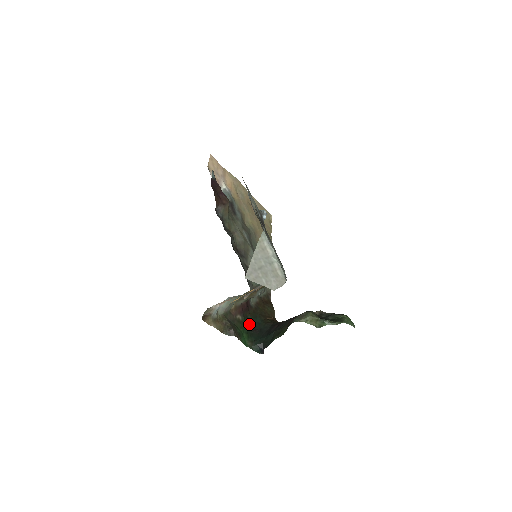
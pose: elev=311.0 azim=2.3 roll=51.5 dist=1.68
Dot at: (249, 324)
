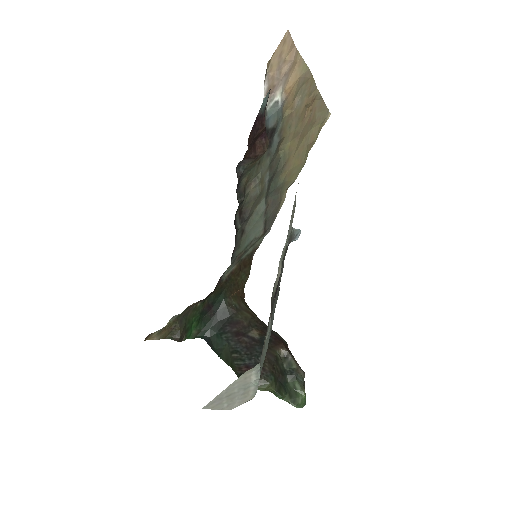
Dot at: (207, 305)
